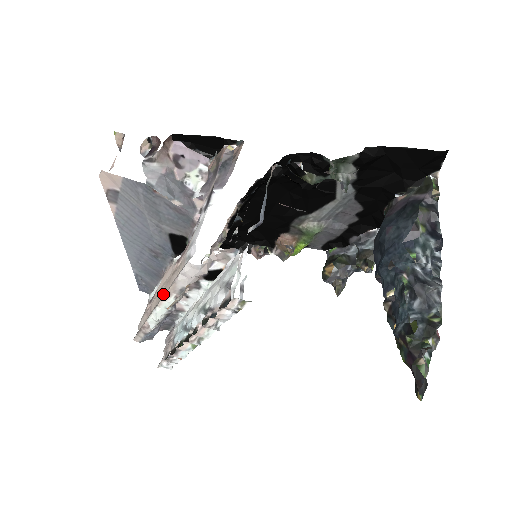
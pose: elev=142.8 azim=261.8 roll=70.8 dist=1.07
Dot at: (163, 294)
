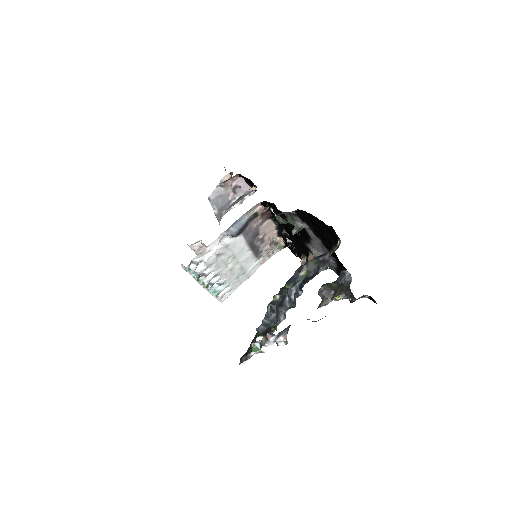
Dot at: occluded
